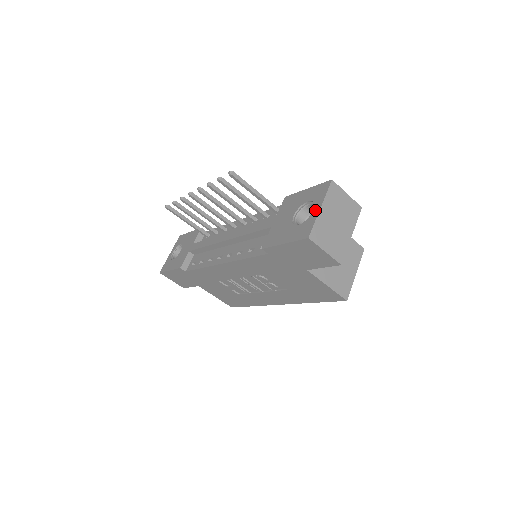
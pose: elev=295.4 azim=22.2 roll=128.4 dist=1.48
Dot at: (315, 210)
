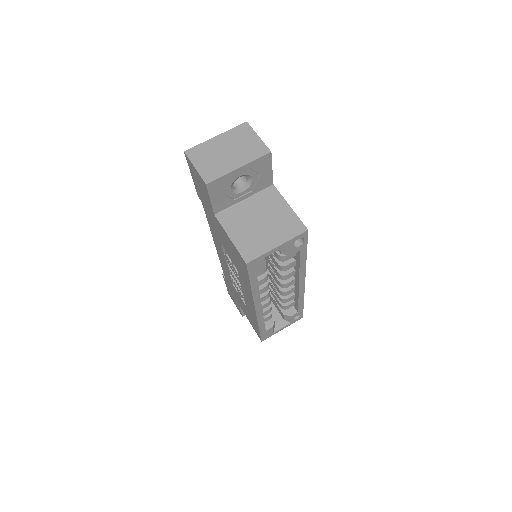
Dot at: occluded
